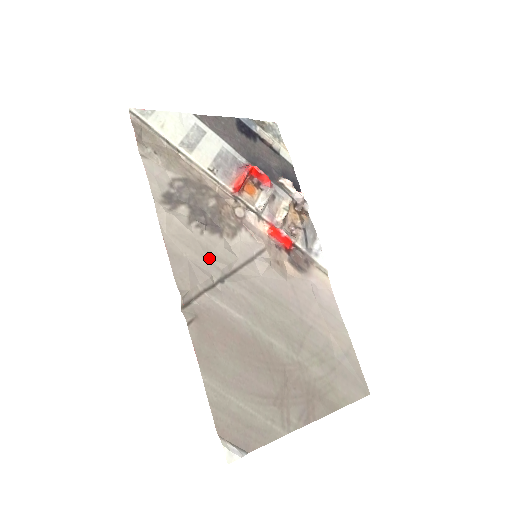
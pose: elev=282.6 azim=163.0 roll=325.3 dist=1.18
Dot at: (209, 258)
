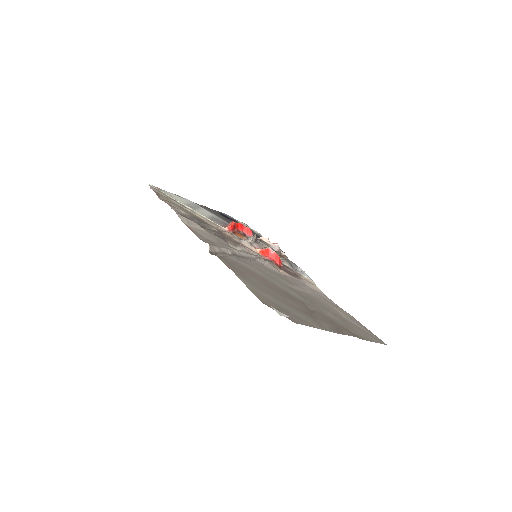
Dot at: (222, 244)
